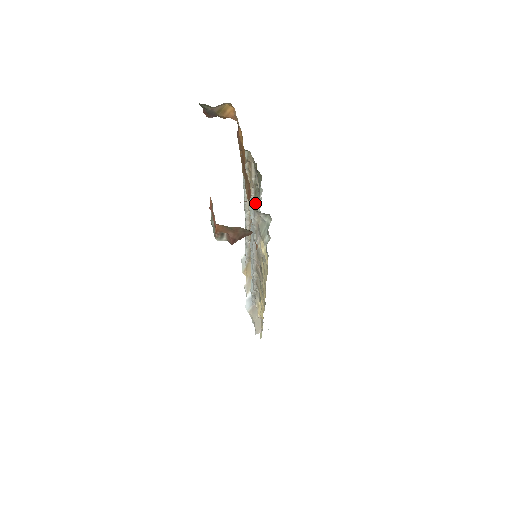
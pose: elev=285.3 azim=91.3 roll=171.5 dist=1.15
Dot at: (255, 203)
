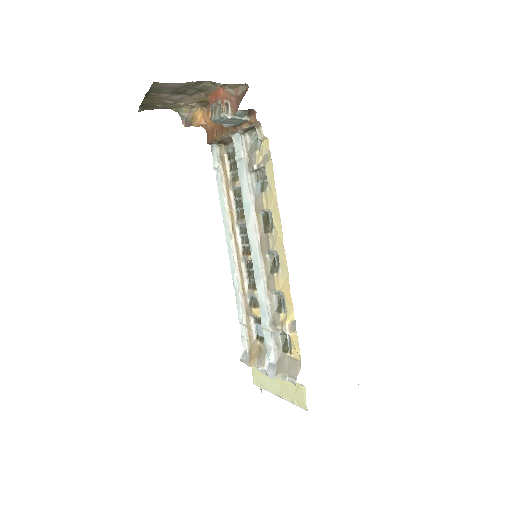
Dot at: (236, 209)
